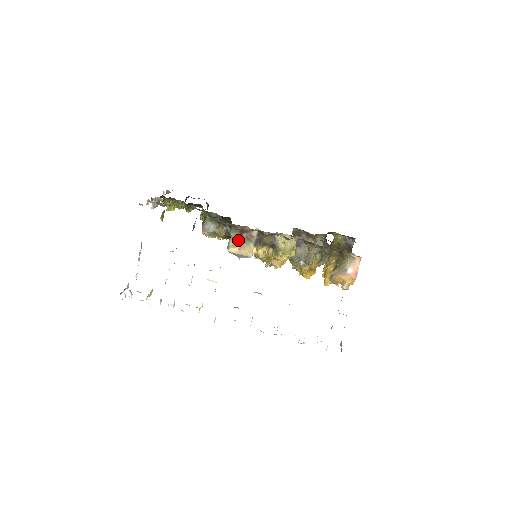
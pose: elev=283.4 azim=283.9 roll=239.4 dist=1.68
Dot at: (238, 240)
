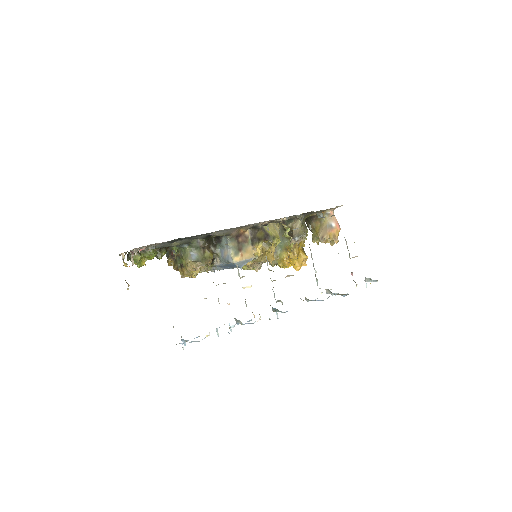
Dot at: (237, 247)
